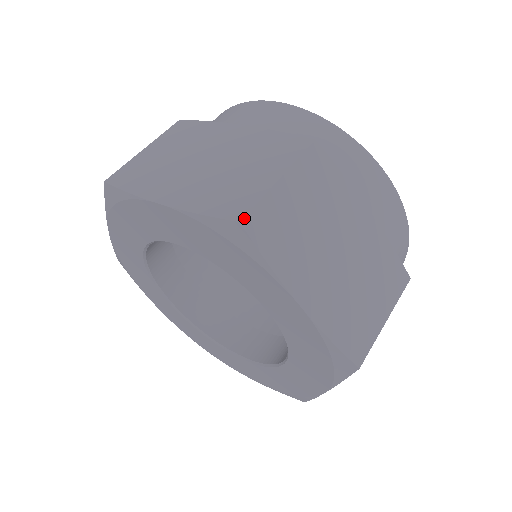
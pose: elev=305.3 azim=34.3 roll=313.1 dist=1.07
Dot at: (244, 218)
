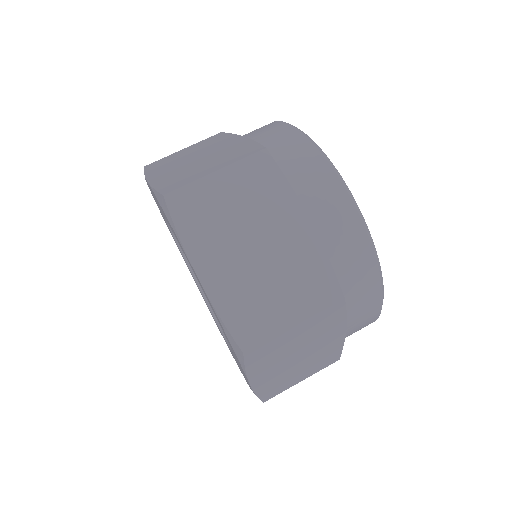
Dot at: (168, 193)
